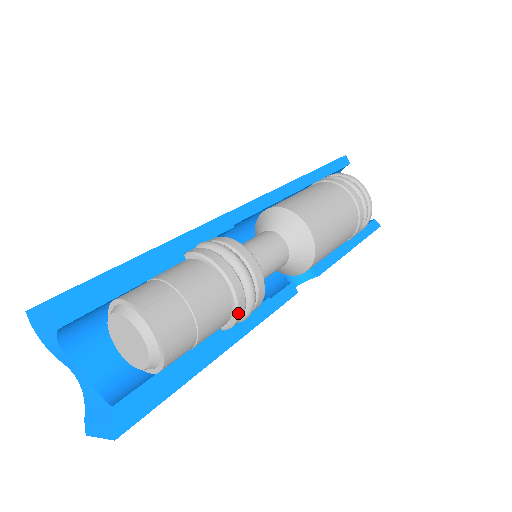
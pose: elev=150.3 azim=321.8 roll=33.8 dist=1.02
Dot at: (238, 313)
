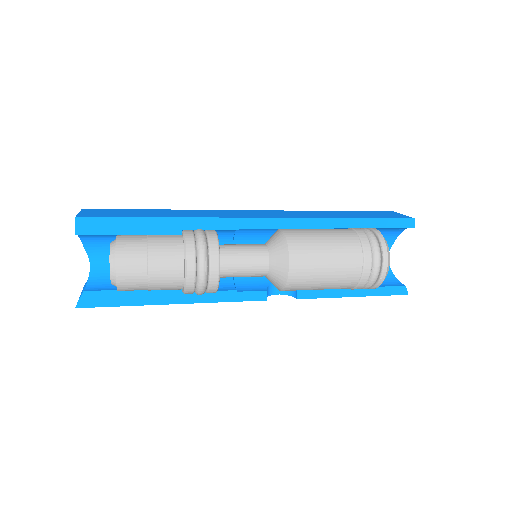
Dot at: (186, 289)
